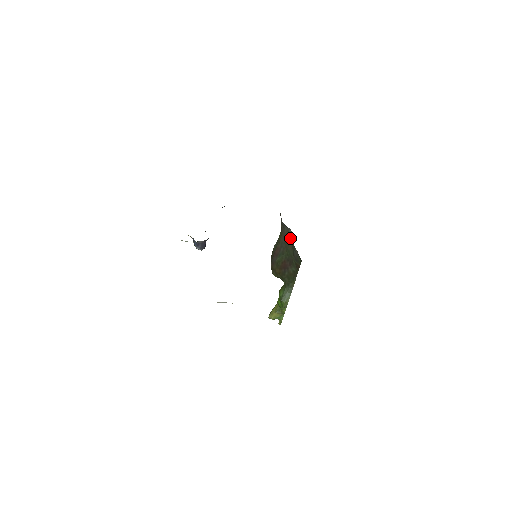
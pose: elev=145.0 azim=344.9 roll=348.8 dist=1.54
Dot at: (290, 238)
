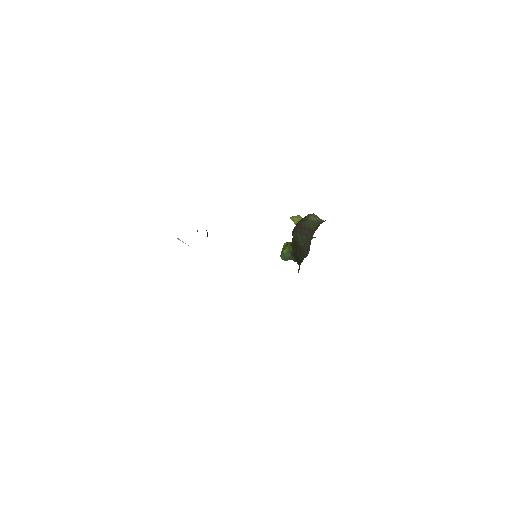
Dot at: (306, 252)
